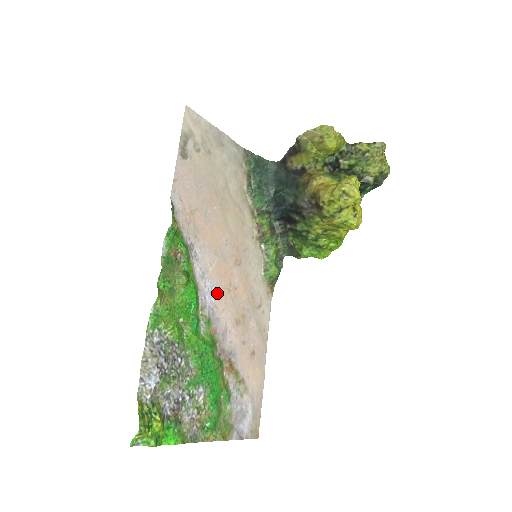
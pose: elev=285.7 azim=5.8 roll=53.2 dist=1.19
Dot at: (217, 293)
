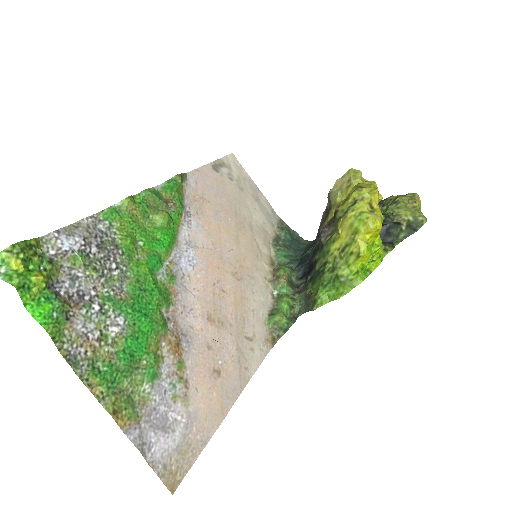
Dot at: (197, 270)
